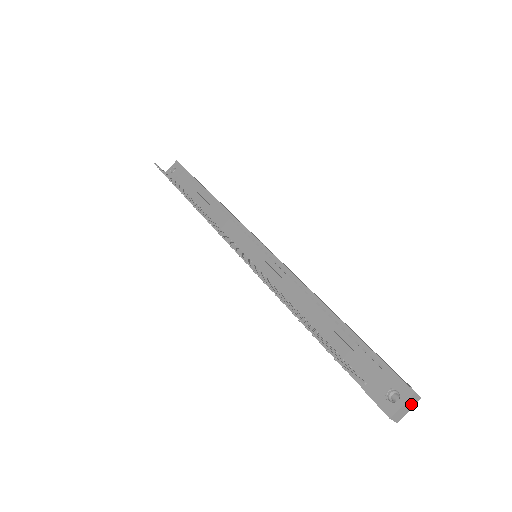
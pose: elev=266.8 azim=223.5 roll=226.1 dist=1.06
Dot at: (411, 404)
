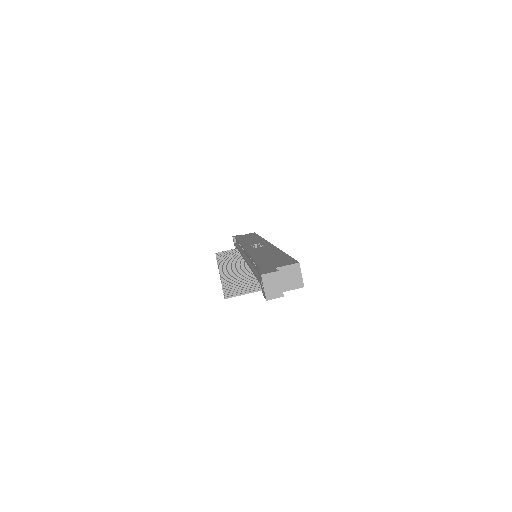
Dot at: (274, 281)
